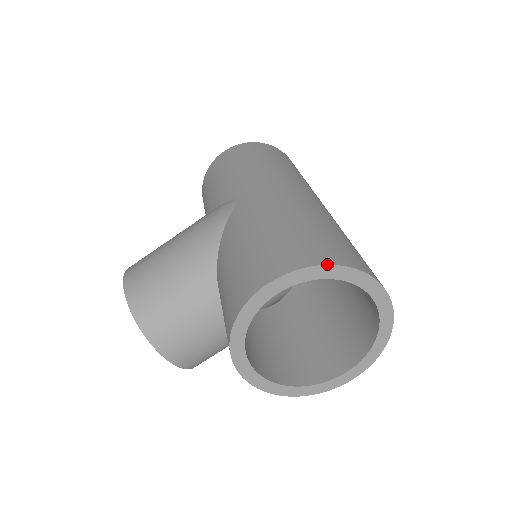
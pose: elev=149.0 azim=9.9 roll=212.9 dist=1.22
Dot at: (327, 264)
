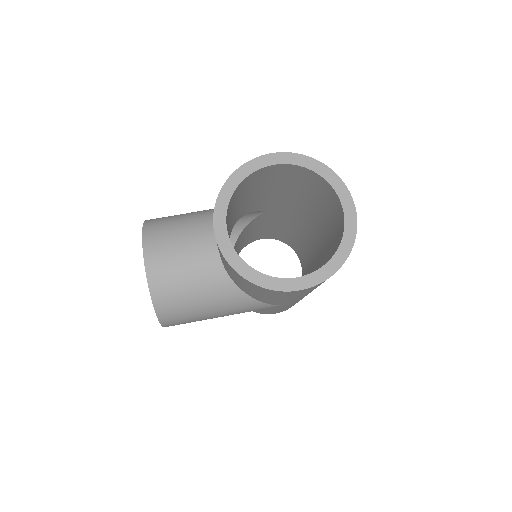
Dot at: (317, 160)
